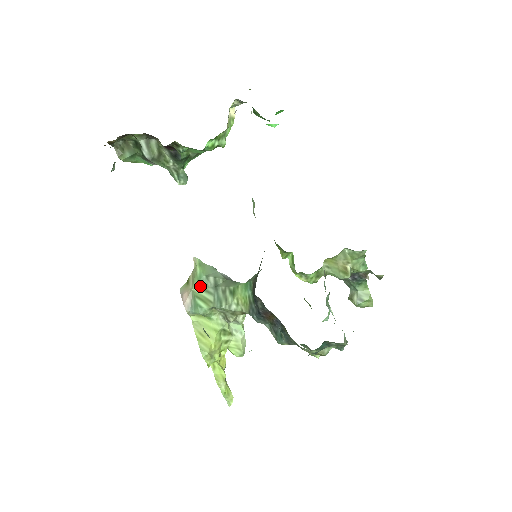
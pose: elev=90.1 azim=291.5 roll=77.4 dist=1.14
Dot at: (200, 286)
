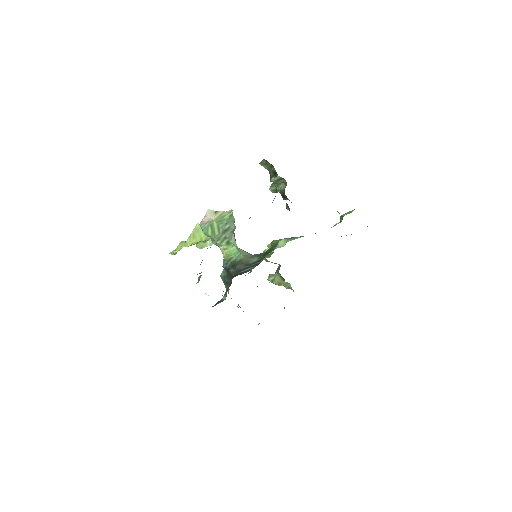
Dot at: (219, 223)
